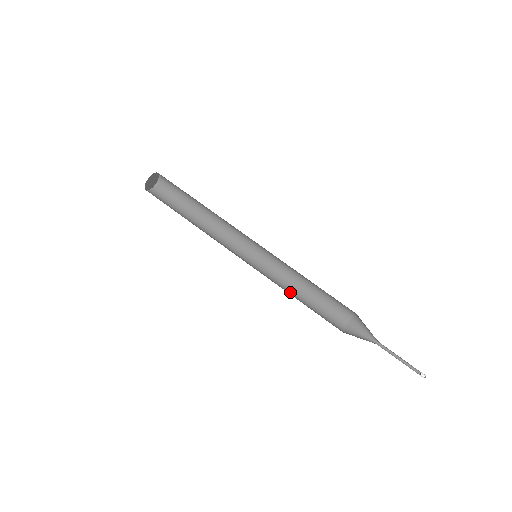
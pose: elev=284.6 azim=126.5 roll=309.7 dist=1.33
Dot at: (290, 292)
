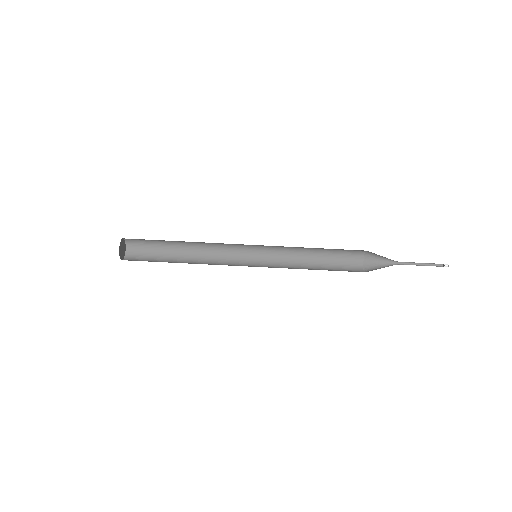
Dot at: (302, 256)
